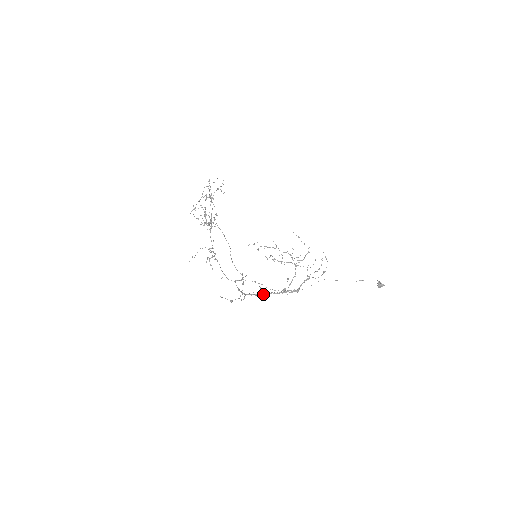
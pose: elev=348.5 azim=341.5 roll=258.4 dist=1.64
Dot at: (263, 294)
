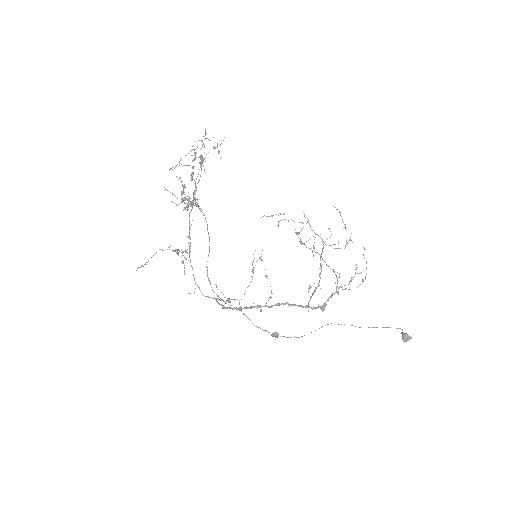
Dot at: occluded
